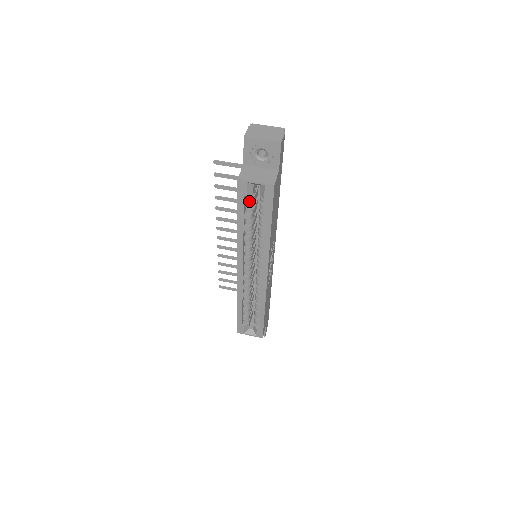
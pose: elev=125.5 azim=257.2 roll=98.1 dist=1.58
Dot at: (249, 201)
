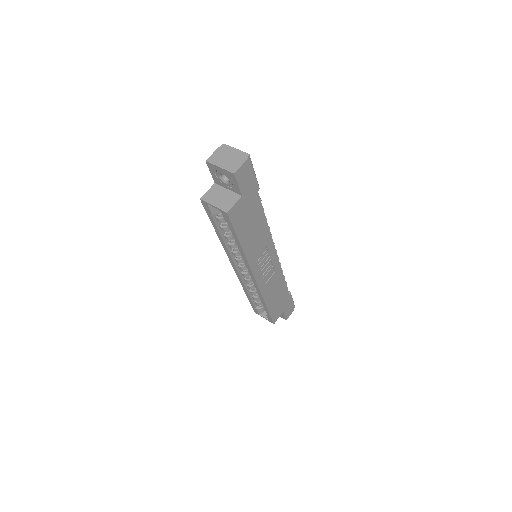
Dot at: (219, 217)
